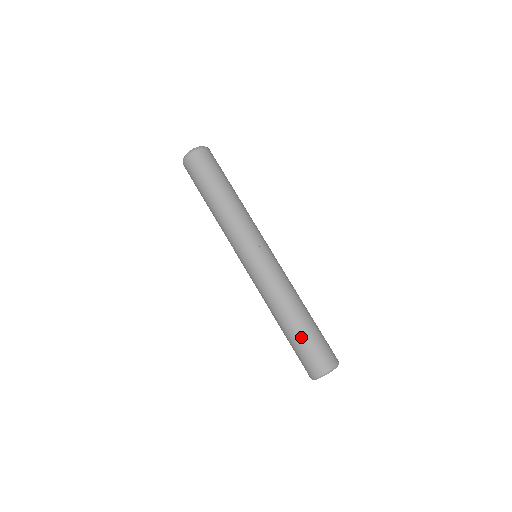
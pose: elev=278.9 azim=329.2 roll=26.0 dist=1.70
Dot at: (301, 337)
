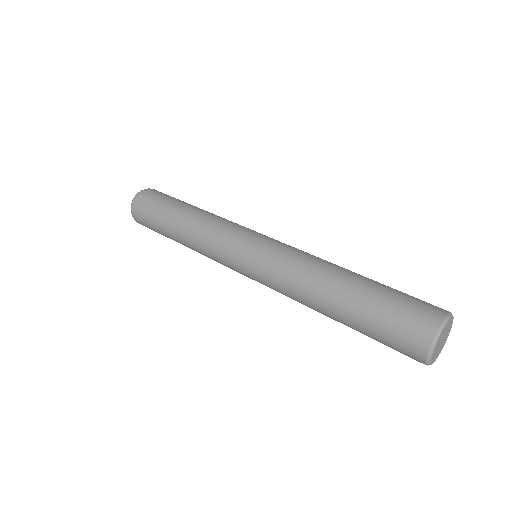
Dot at: occluded
